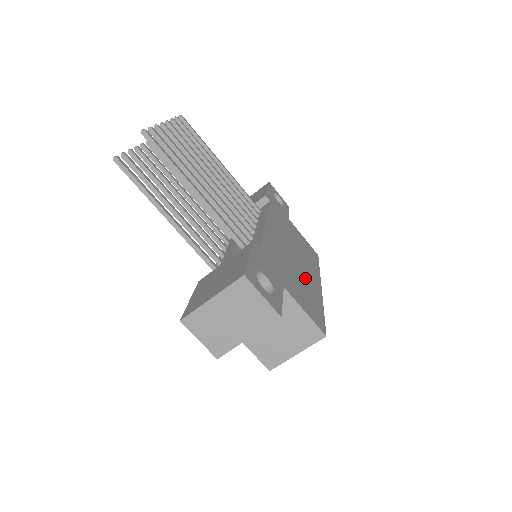
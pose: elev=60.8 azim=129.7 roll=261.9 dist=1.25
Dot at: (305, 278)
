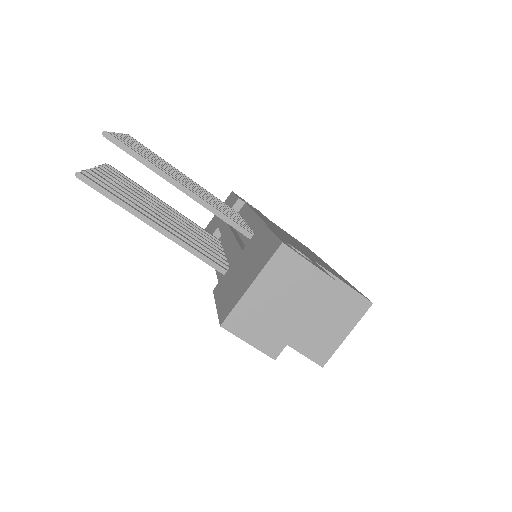
Dot at: occluded
